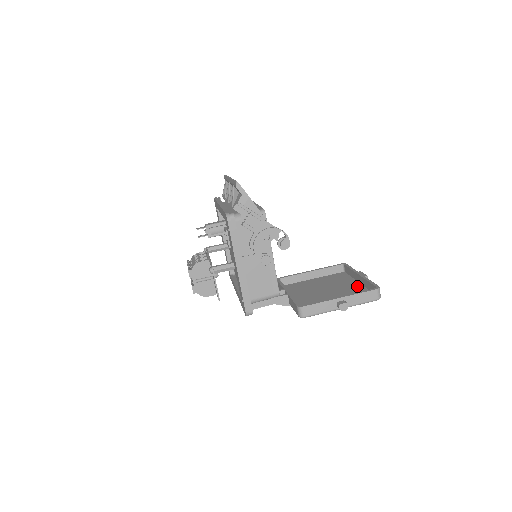
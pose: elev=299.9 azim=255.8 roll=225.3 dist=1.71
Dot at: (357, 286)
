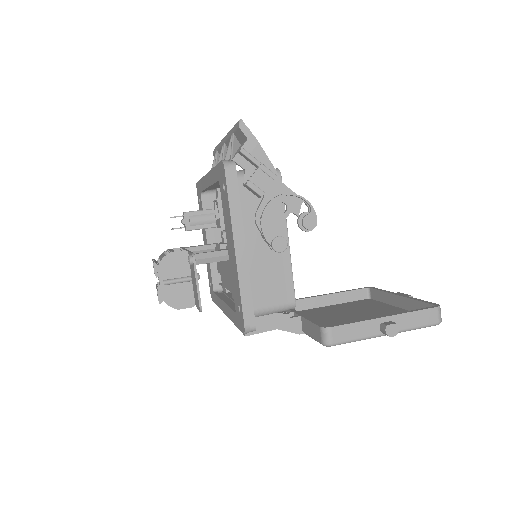
Dot at: (397, 310)
